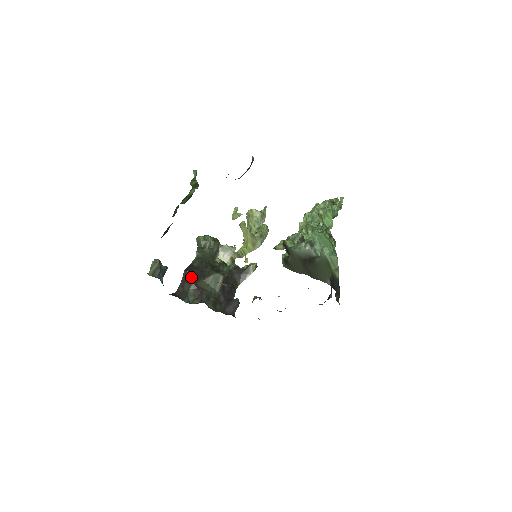
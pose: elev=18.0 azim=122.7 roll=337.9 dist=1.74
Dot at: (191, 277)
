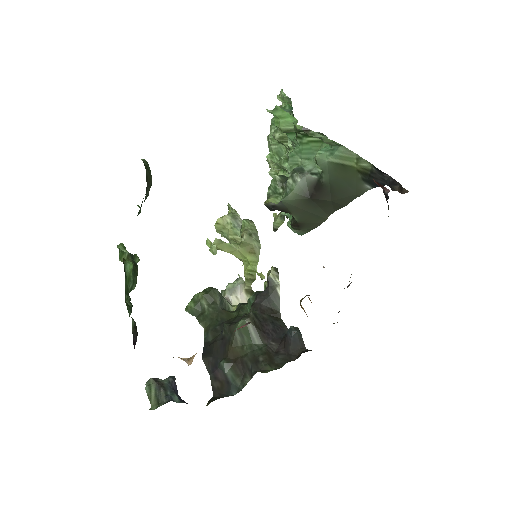
Dot at: (189, 361)
